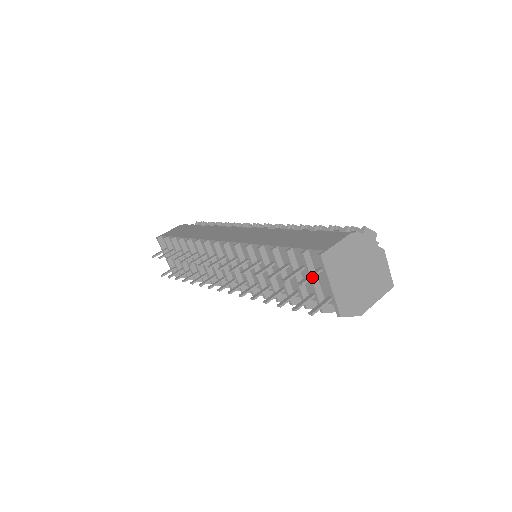
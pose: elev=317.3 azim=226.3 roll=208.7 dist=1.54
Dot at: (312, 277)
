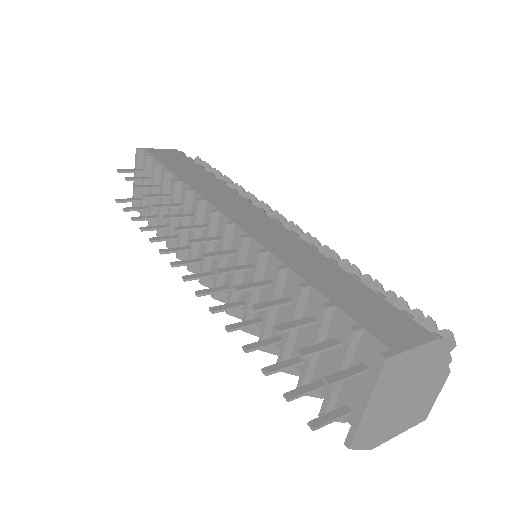
Dot at: (349, 378)
